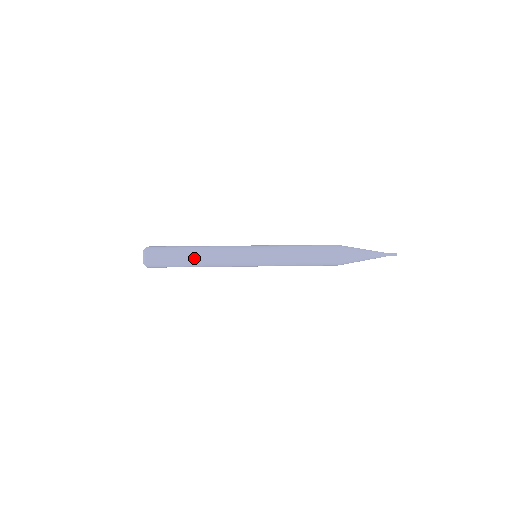
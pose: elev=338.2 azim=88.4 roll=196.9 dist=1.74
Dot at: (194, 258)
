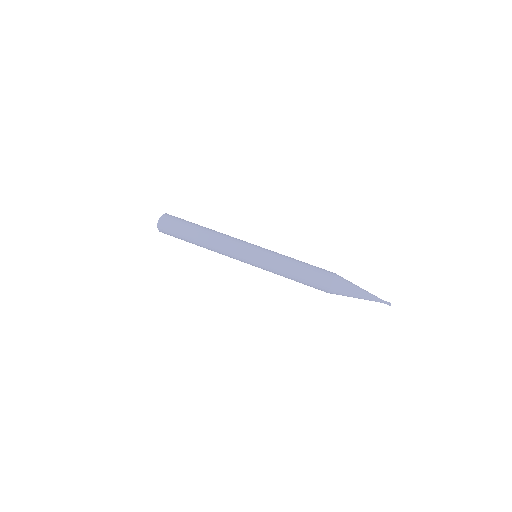
Dot at: (200, 246)
